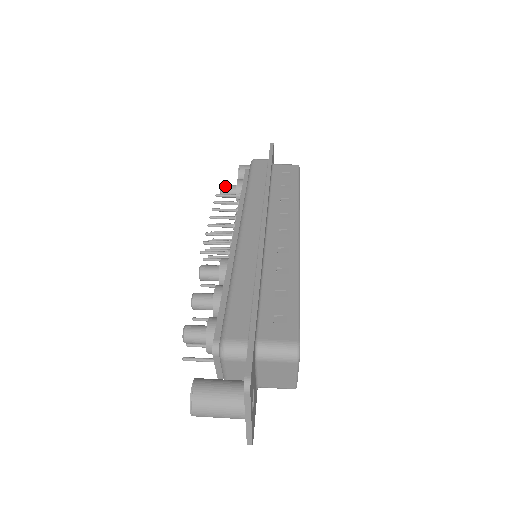
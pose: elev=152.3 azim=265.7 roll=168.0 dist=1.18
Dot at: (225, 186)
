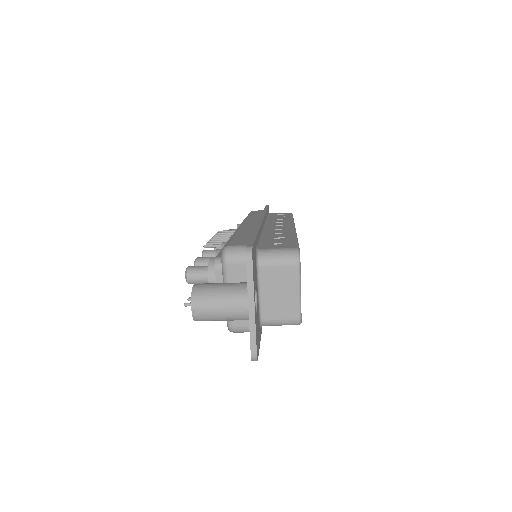
Dot at: occluded
